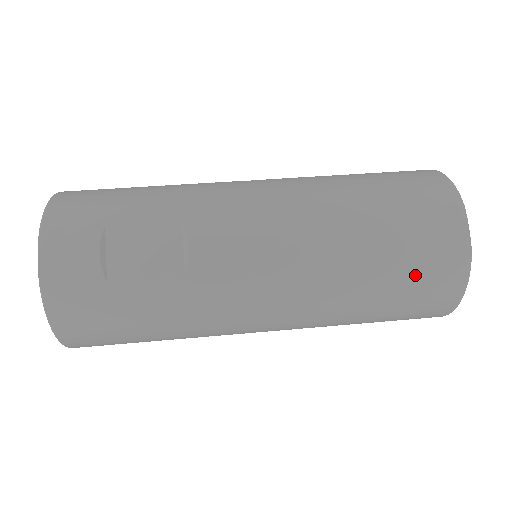
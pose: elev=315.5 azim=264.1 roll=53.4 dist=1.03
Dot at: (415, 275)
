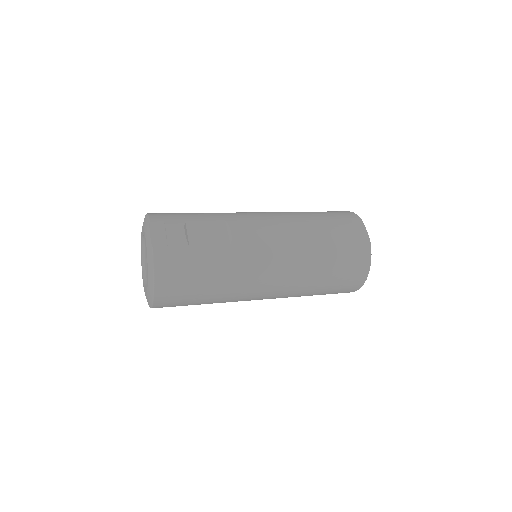
Dot at: (345, 250)
